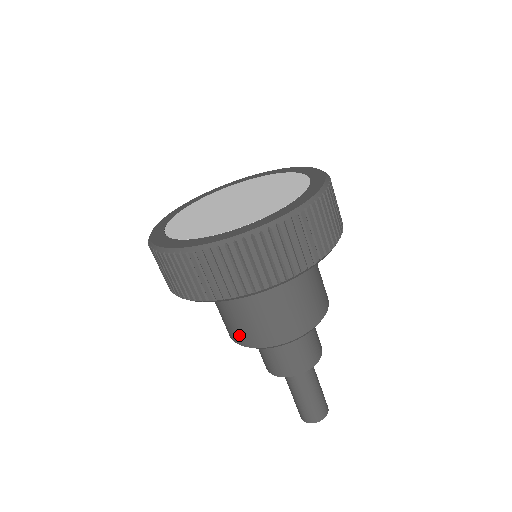
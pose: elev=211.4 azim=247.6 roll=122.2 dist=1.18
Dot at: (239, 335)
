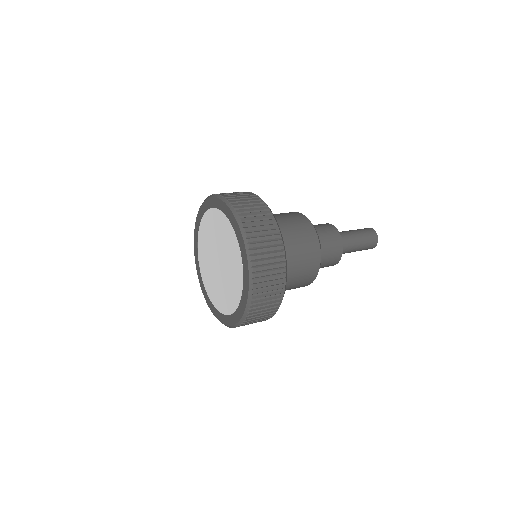
Dot at: occluded
